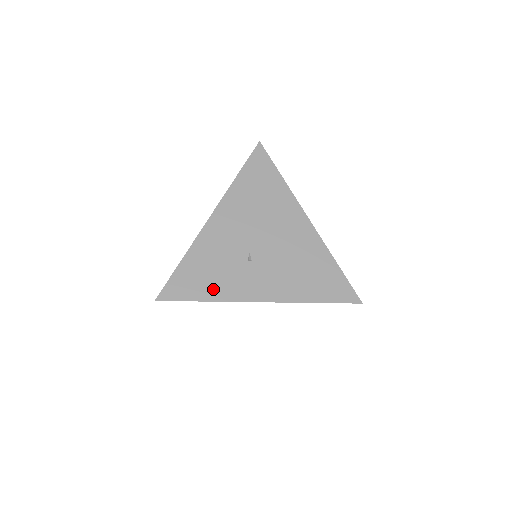
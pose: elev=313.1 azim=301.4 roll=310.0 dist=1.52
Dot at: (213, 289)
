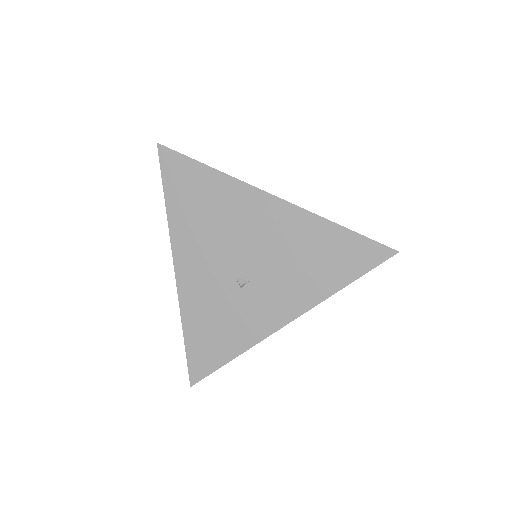
Dot at: occluded
